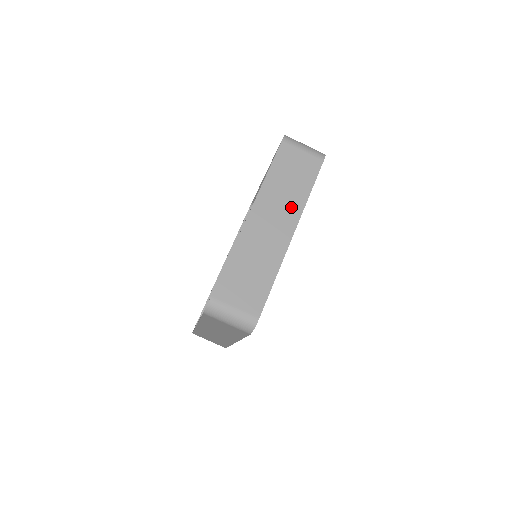
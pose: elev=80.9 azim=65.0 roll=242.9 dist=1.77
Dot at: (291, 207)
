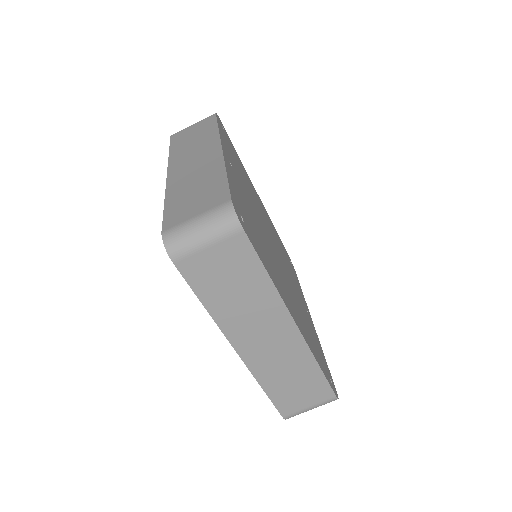
Dot at: (206, 143)
